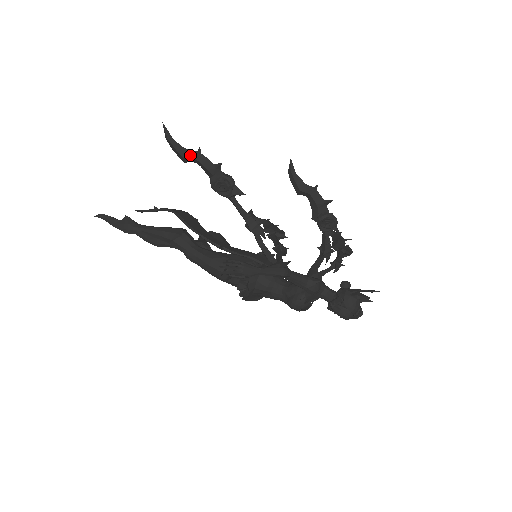
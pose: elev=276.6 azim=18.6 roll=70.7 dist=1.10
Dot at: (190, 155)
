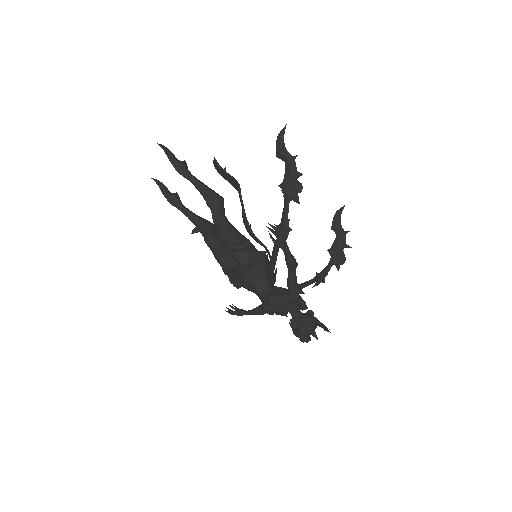
Dot at: (286, 155)
